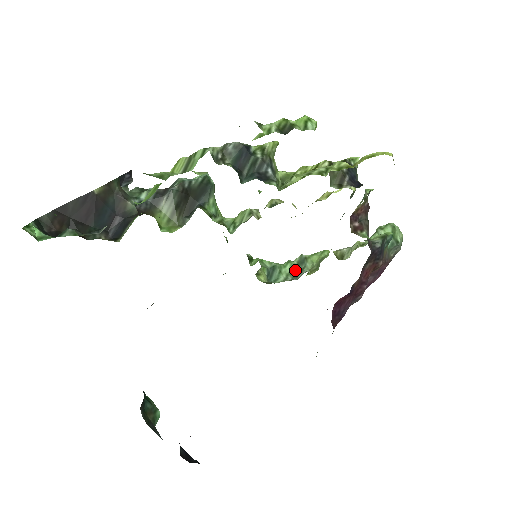
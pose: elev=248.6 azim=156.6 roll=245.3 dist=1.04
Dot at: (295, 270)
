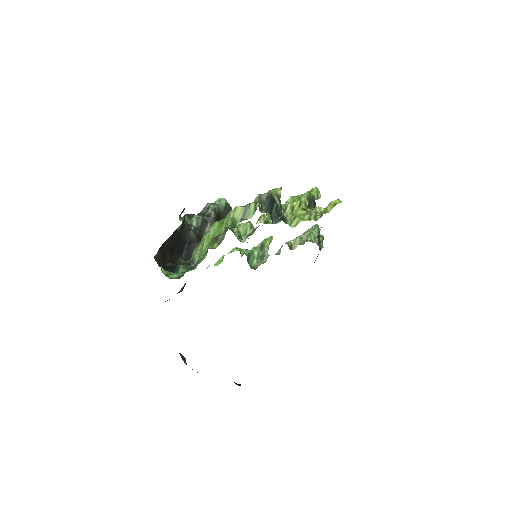
Dot at: (261, 254)
